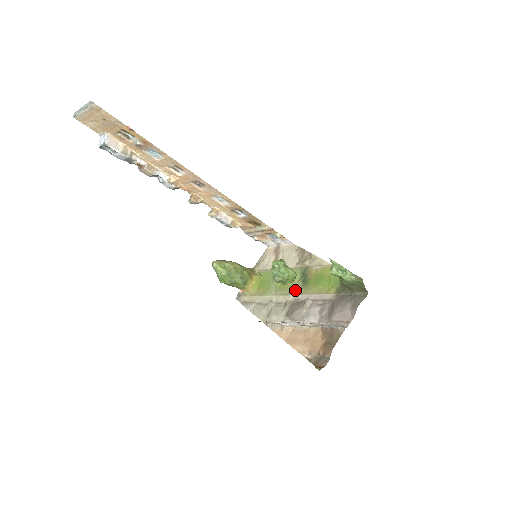
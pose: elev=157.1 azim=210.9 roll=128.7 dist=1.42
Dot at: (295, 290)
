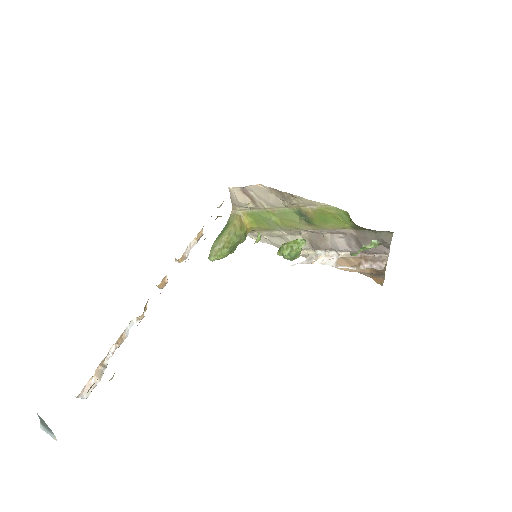
Dot at: (303, 227)
